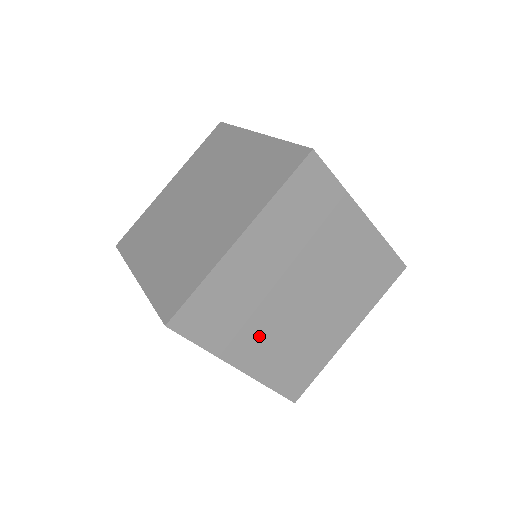
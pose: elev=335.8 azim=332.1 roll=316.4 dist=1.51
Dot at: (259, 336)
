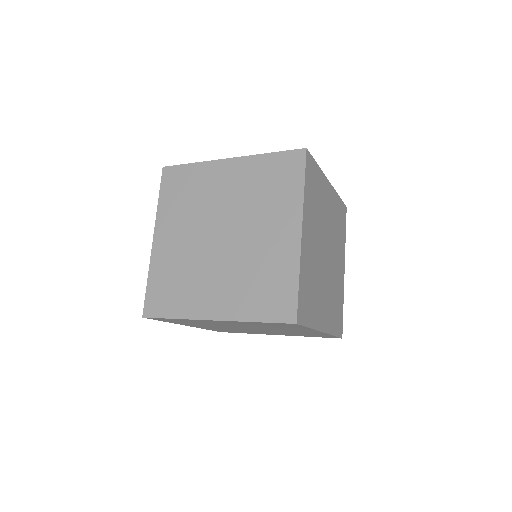
Dot at: (313, 235)
